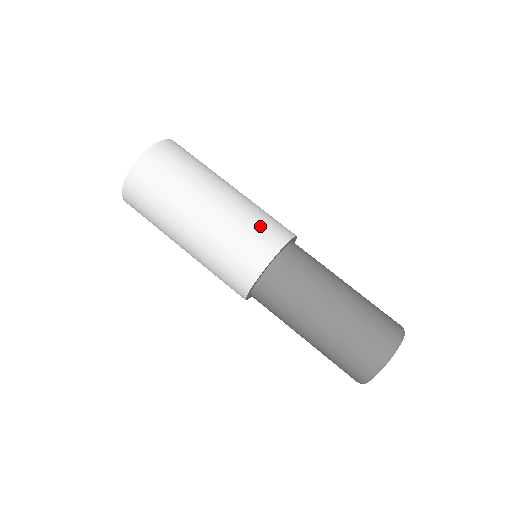
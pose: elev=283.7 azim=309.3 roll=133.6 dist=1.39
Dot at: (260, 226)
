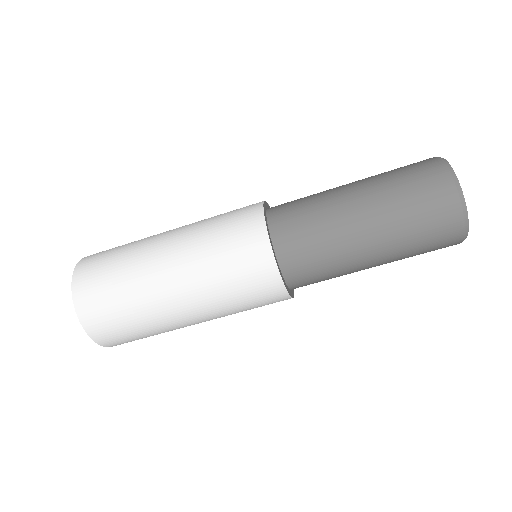
Dot at: (235, 265)
